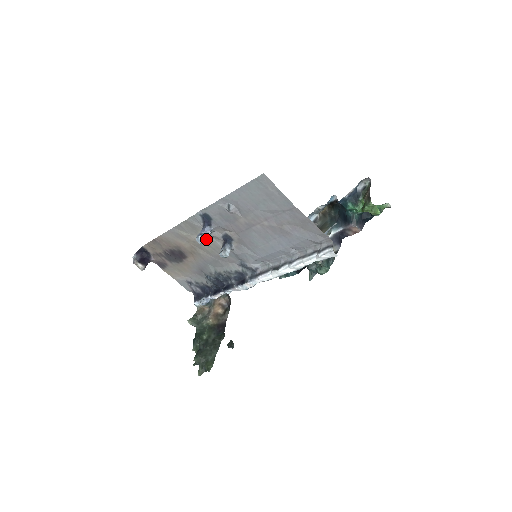
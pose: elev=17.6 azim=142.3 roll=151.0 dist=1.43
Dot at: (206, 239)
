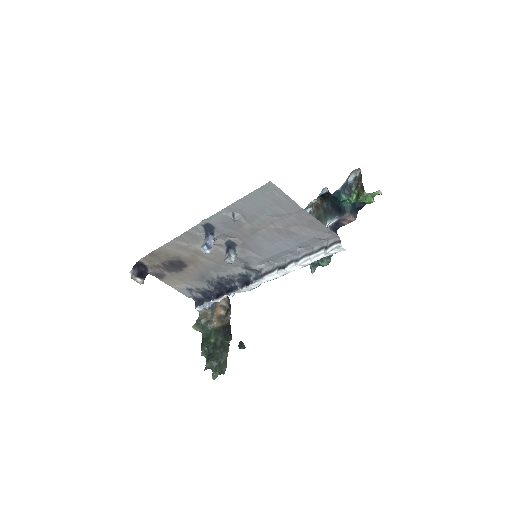
Dot at: (210, 248)
